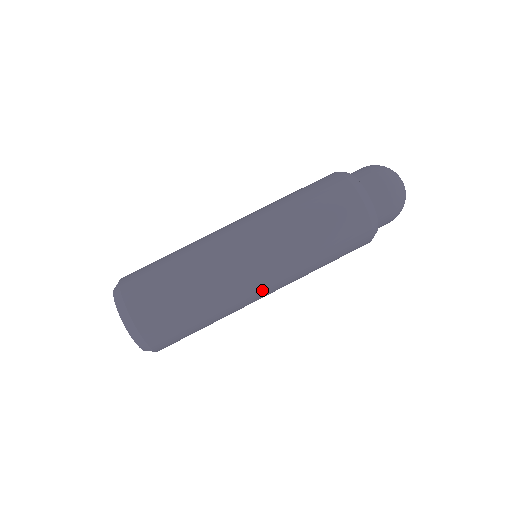
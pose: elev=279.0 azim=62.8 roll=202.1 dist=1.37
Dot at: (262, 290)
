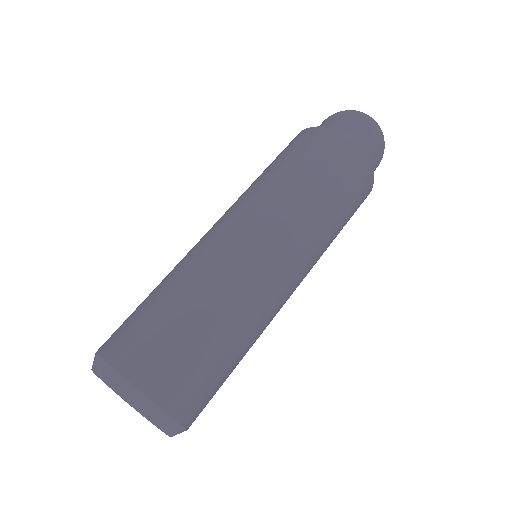
Dot at: (279, 271)
